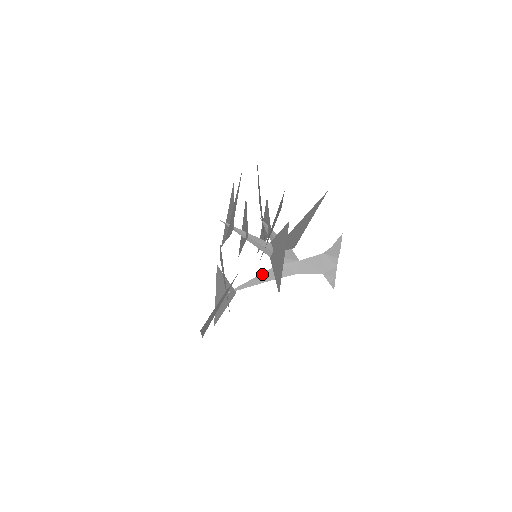
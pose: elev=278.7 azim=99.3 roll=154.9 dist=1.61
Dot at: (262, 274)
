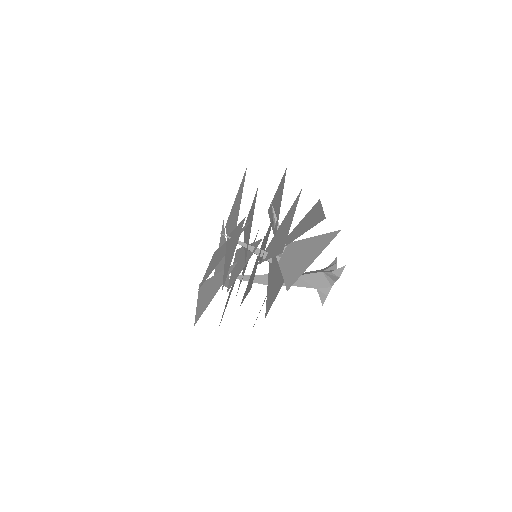
Dot at: (258, 275)
